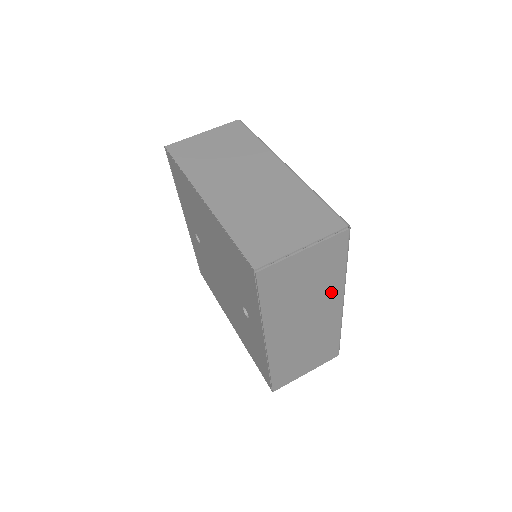
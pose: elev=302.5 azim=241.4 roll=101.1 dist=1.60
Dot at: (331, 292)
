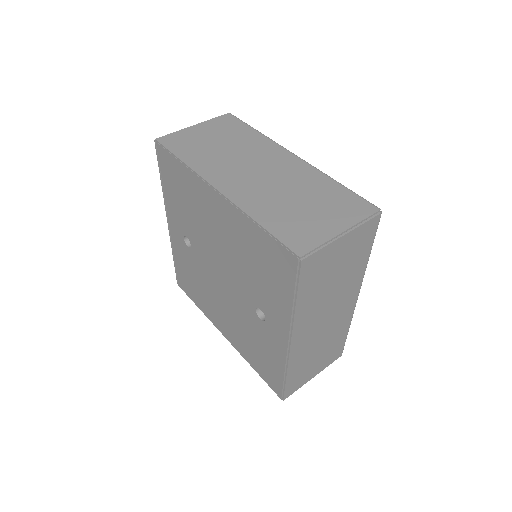
Dot at: (352, 284)
